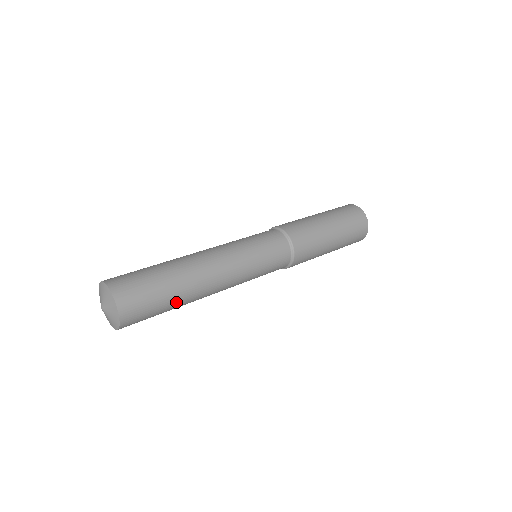
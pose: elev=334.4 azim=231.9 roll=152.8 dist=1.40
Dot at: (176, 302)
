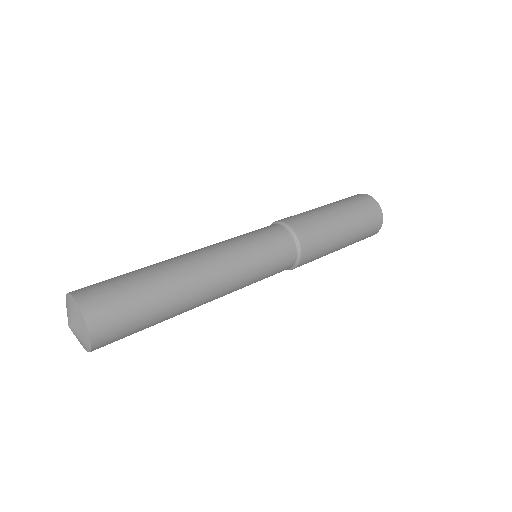
Dot at: occluded
